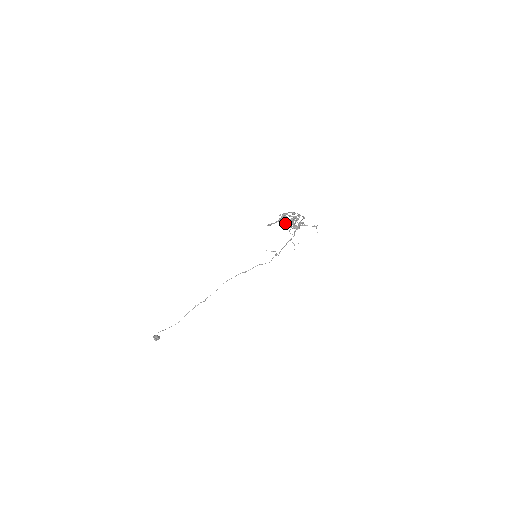
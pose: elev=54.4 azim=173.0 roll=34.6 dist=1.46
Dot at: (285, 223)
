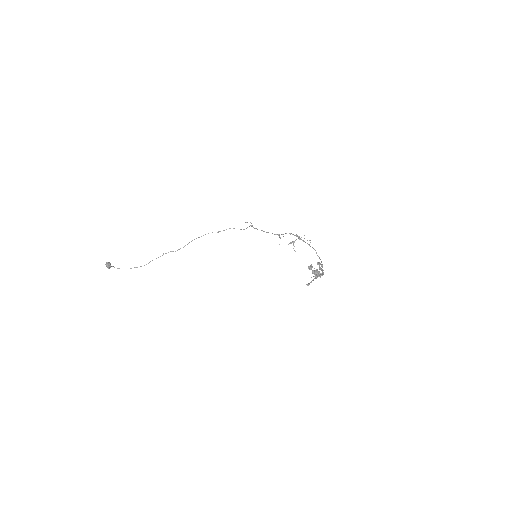
Dot at: (314, 276)
